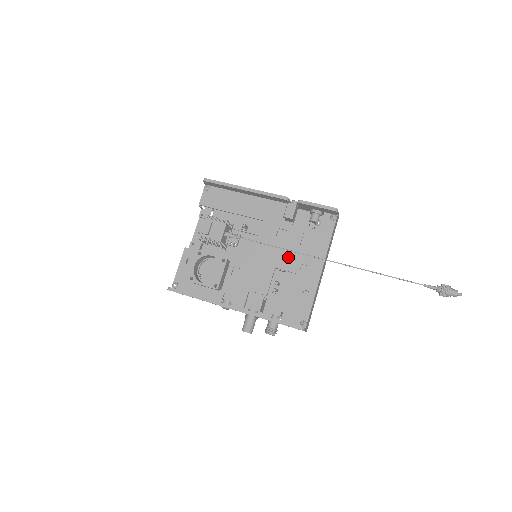
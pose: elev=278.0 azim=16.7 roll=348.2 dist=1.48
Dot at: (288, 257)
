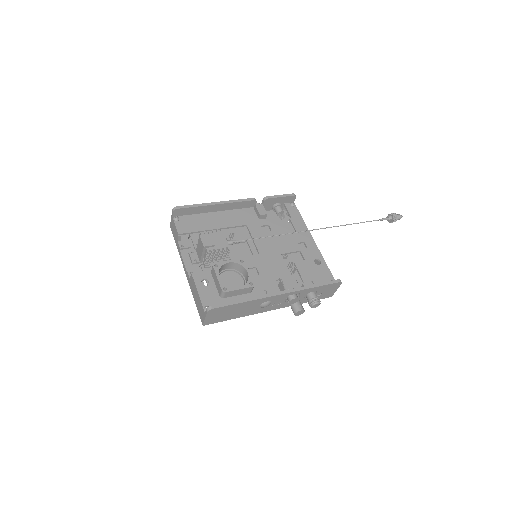
Dot at: (284, 242)
